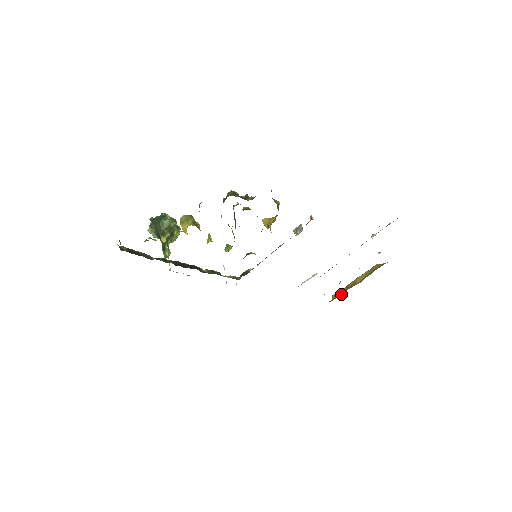
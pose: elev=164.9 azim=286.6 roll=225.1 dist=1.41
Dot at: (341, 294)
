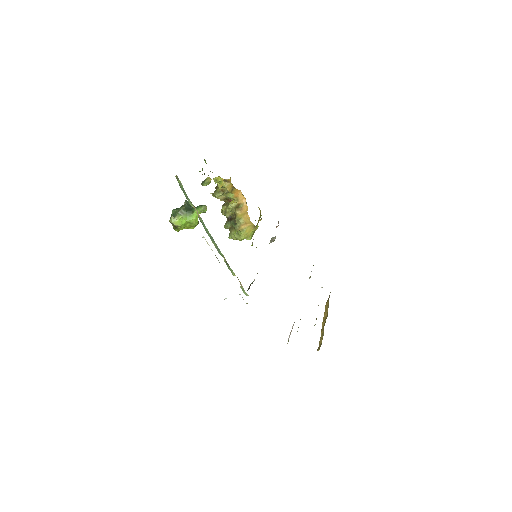
Dot at: occluded
